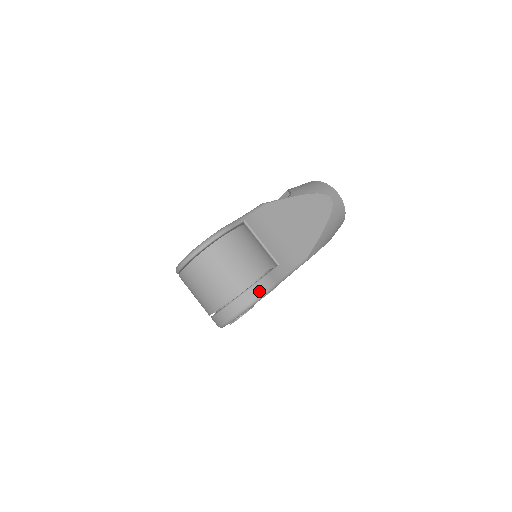
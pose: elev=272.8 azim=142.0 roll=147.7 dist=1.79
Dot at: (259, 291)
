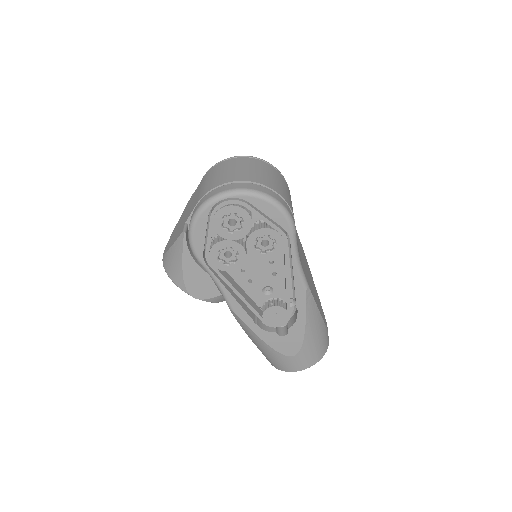
Dot at: (287, 208)
